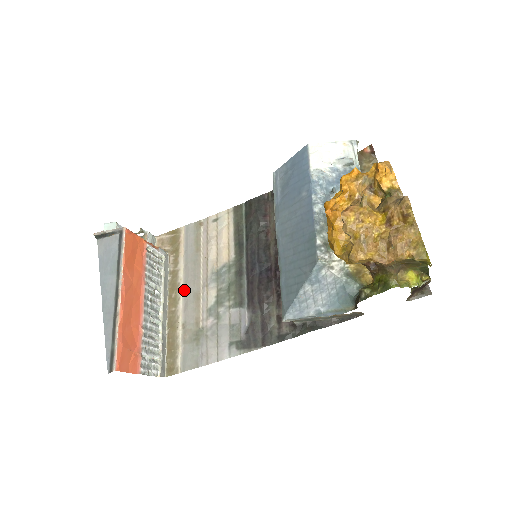
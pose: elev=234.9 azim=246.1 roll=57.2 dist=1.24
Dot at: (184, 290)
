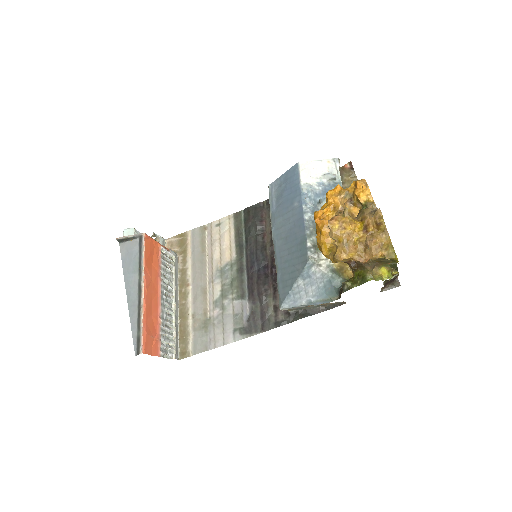
Dot at: (192, 285)
